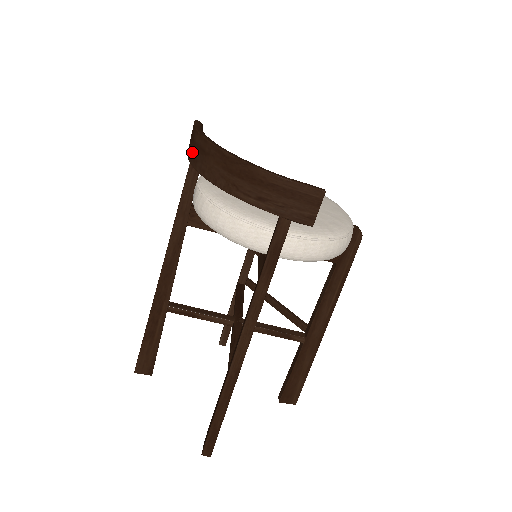
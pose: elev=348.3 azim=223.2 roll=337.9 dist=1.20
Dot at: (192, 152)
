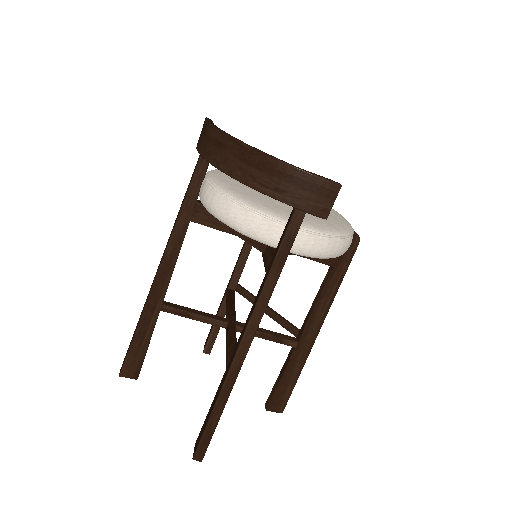
Dot at: (205, 146)
